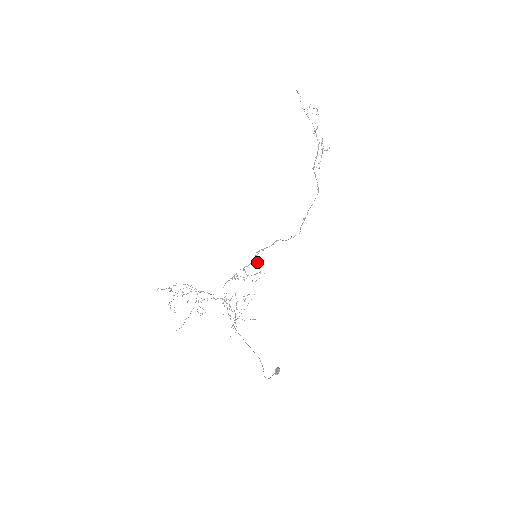
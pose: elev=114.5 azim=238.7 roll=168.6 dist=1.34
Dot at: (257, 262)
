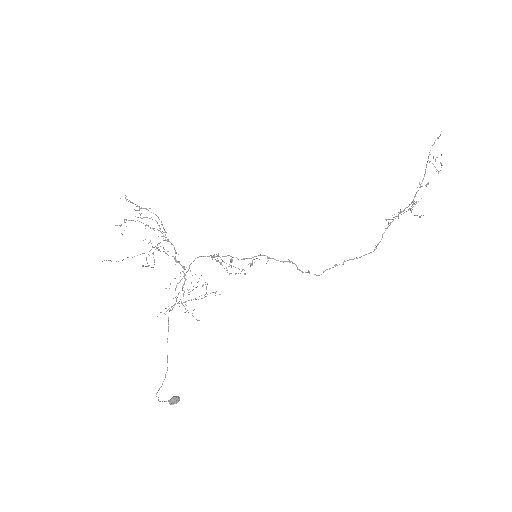
Dot at: (252, 264)
